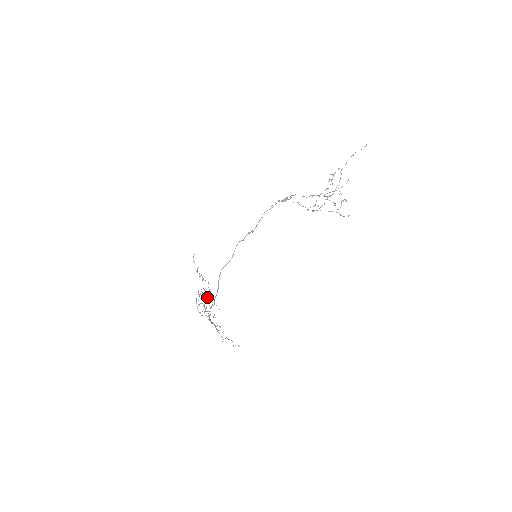
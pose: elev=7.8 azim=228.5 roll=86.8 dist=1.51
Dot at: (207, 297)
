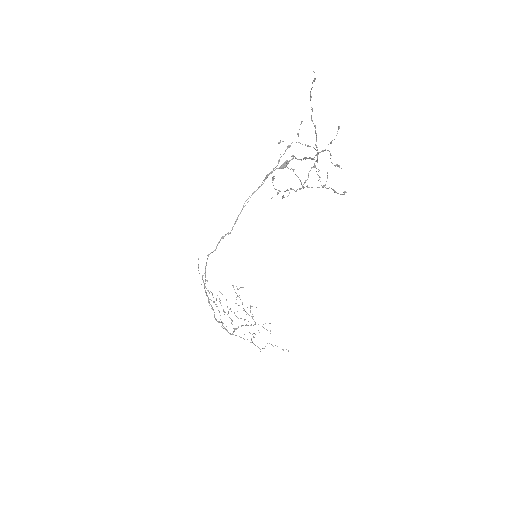
Dot at: (218, 310)
